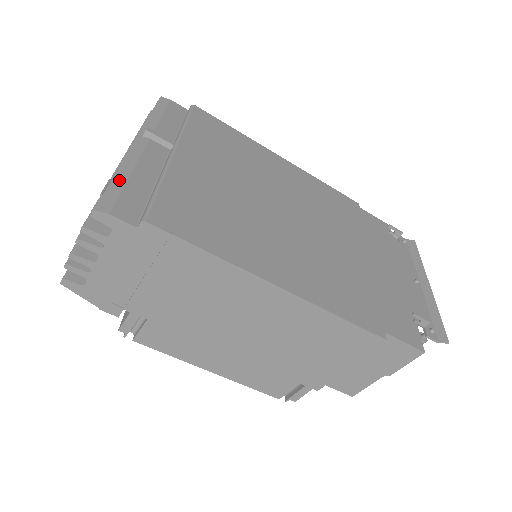
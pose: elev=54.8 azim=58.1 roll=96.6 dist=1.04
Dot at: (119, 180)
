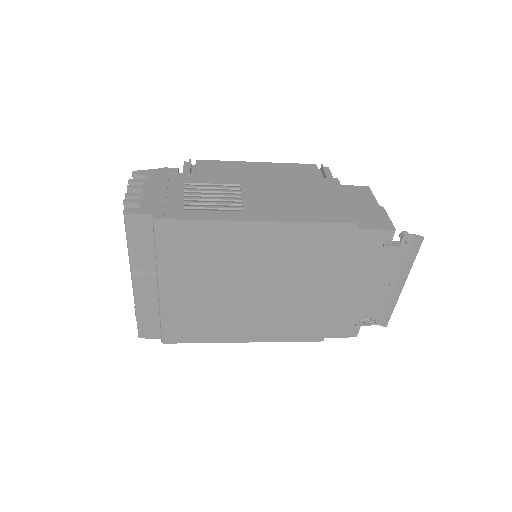
Dot at: (140, 317)
